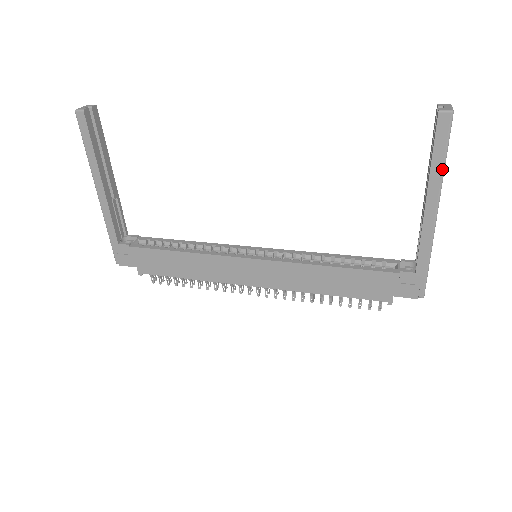
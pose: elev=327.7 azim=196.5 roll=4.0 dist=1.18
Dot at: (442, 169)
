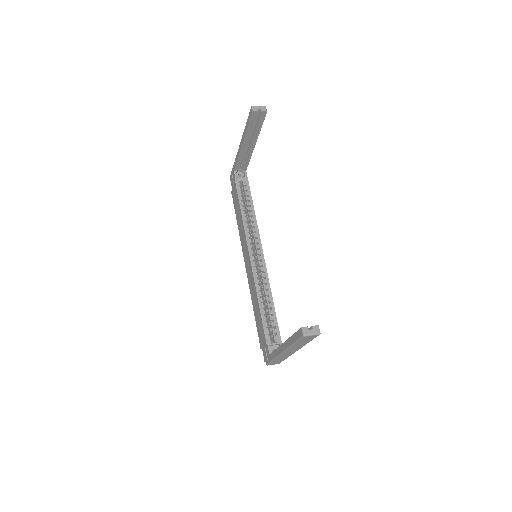
Dot at: (291, 344)
